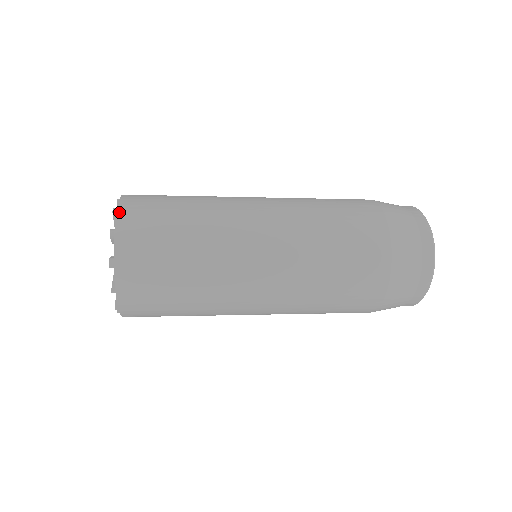
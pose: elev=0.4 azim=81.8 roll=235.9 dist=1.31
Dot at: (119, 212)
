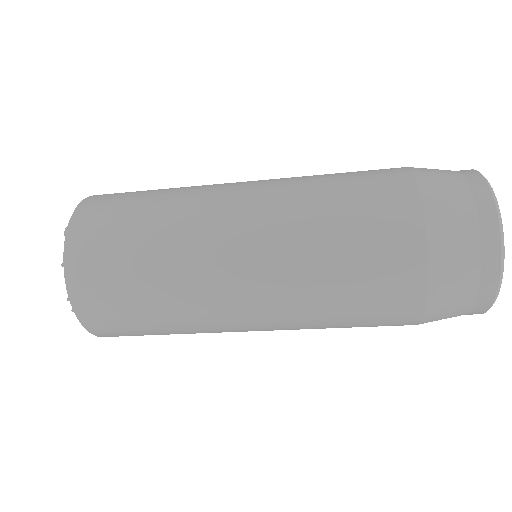
Dot at: (95, 195)
